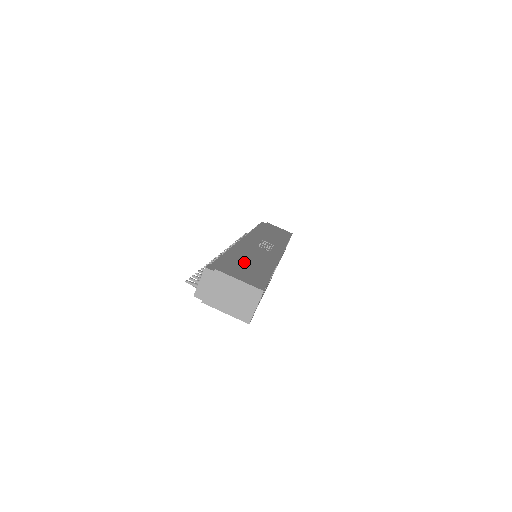
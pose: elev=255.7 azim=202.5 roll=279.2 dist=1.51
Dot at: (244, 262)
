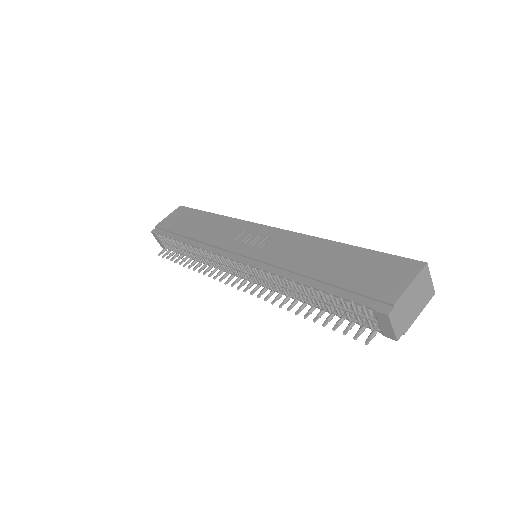
Dot at: (340, 270)
